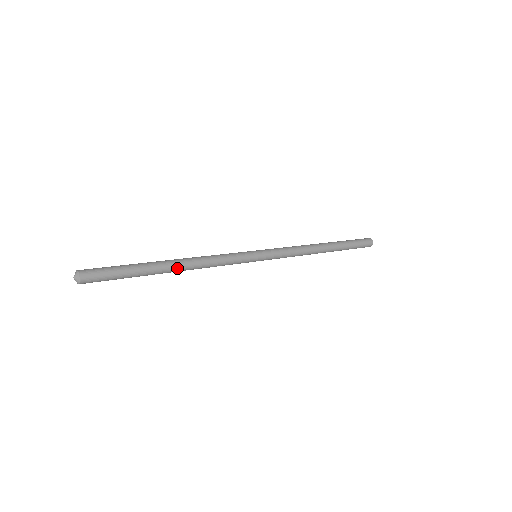
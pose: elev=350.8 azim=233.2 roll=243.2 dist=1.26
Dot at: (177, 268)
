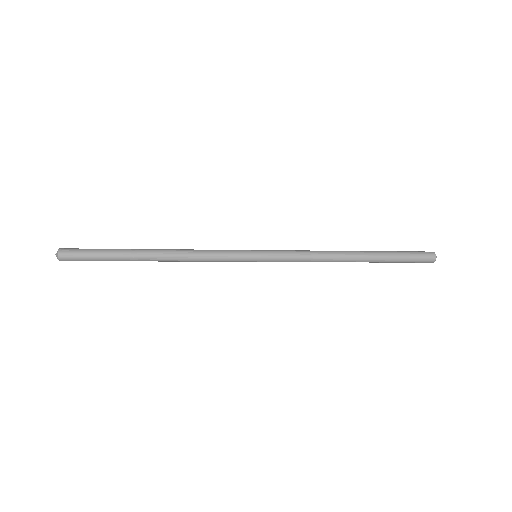
Dot at: (156, 252)
